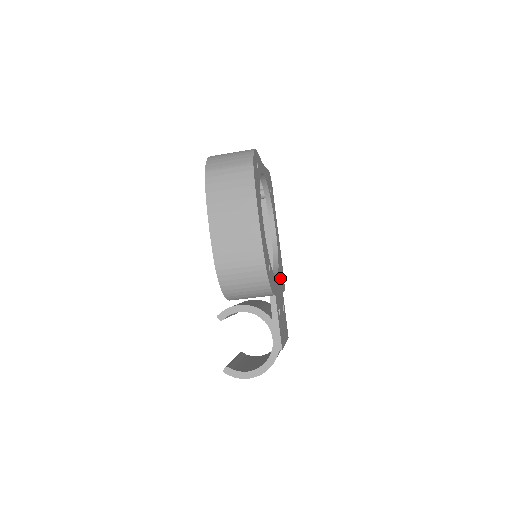
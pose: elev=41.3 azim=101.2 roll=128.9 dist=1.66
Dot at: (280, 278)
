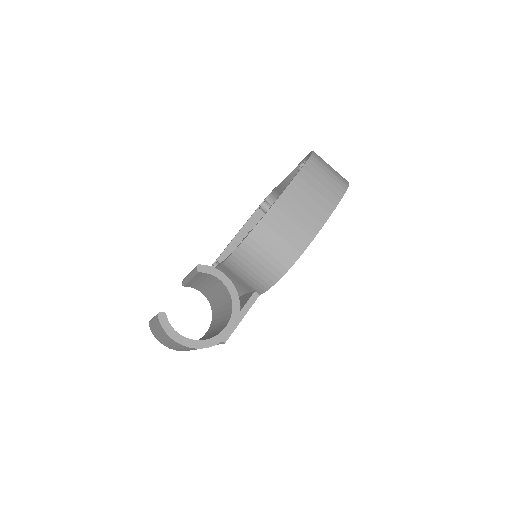
Dot at: occluded
